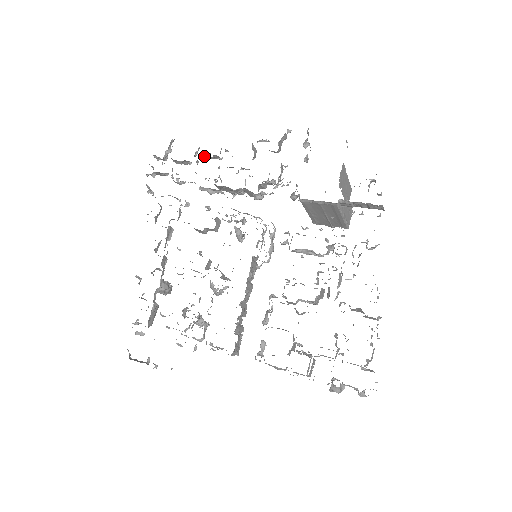
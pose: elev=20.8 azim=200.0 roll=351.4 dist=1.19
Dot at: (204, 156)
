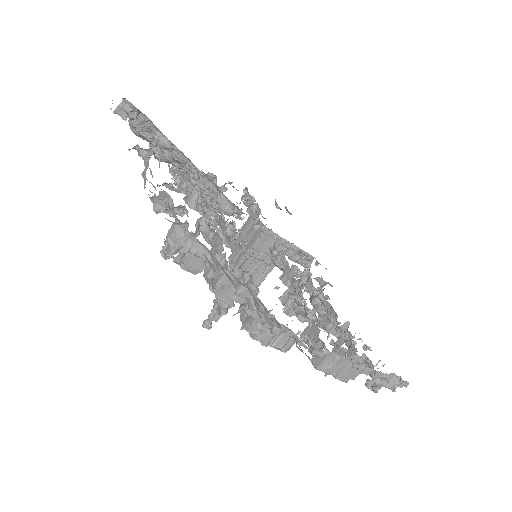
Dot at: occluded
